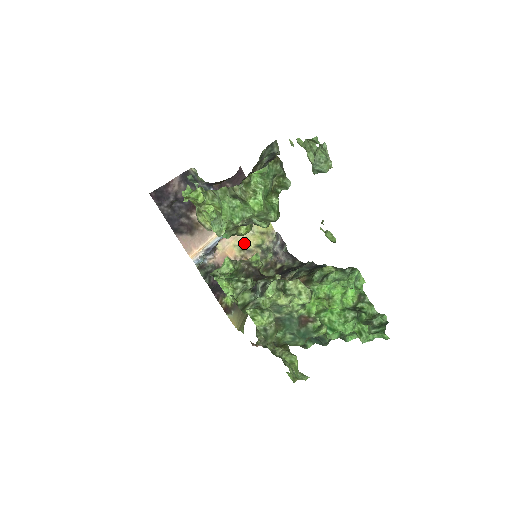
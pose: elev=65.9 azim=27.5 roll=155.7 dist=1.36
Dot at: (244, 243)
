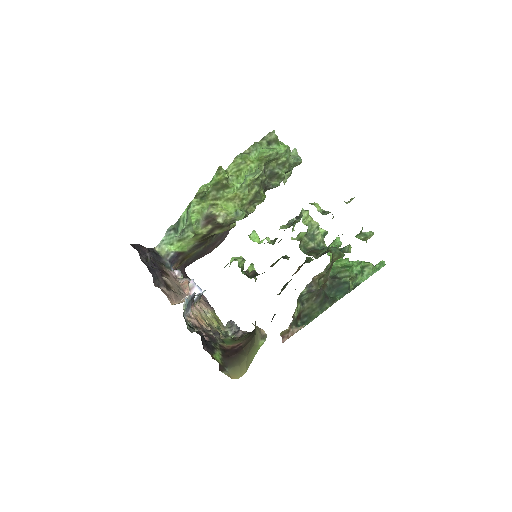
Dot at: (207, 321)
